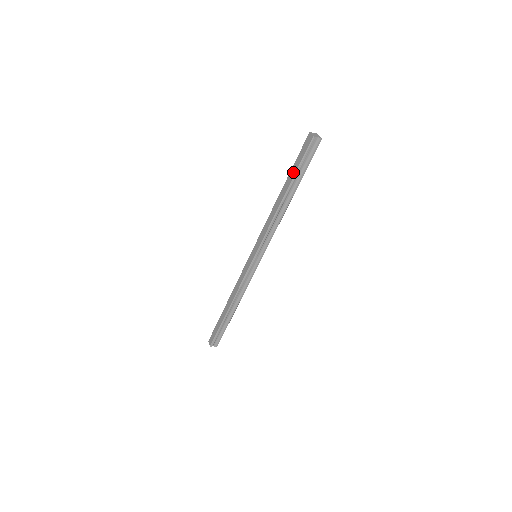
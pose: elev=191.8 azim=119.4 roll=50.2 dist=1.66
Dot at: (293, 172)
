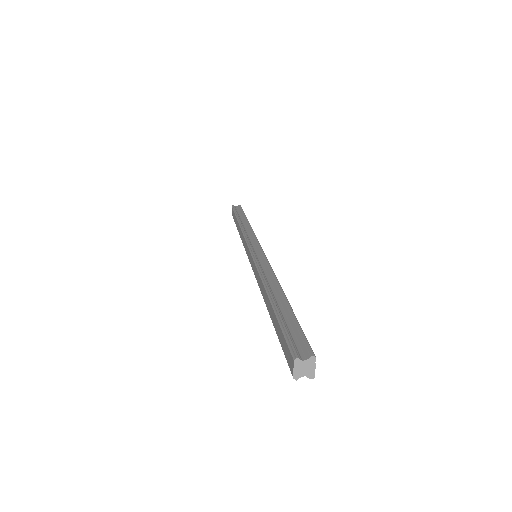
Dot at: (275, 326)
